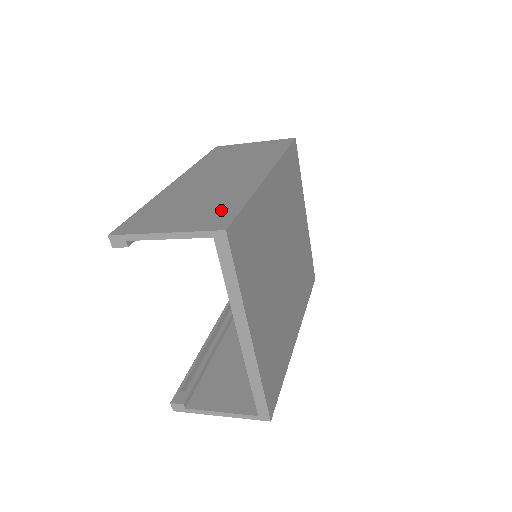
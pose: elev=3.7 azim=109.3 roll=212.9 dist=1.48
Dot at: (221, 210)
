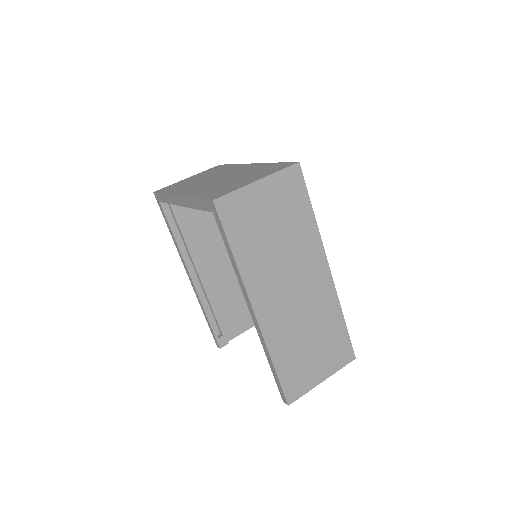
Dot at: (337, 341)
